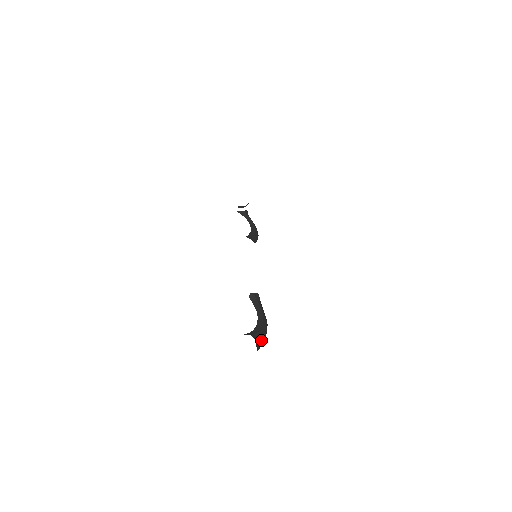
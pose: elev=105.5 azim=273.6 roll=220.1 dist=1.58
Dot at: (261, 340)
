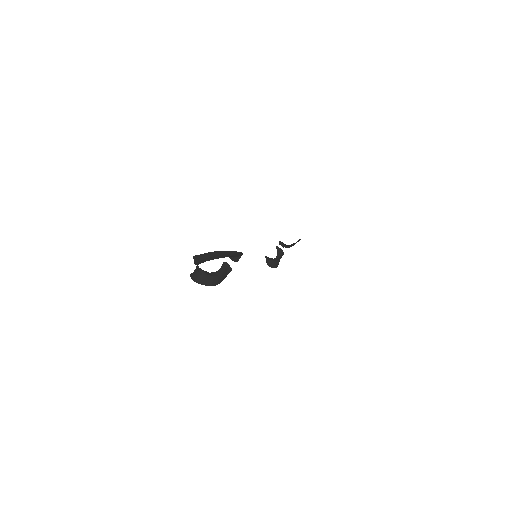
Dot at: (201, 280)
